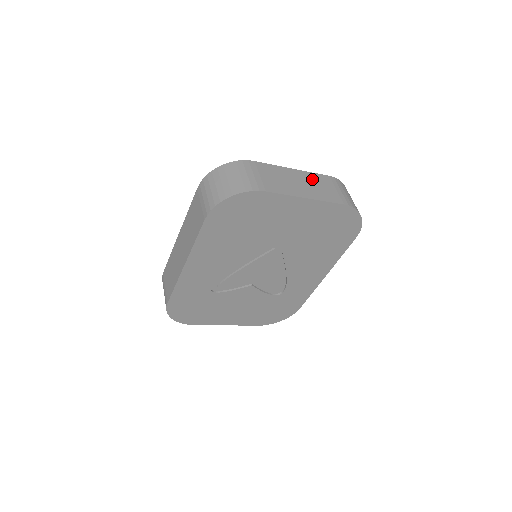
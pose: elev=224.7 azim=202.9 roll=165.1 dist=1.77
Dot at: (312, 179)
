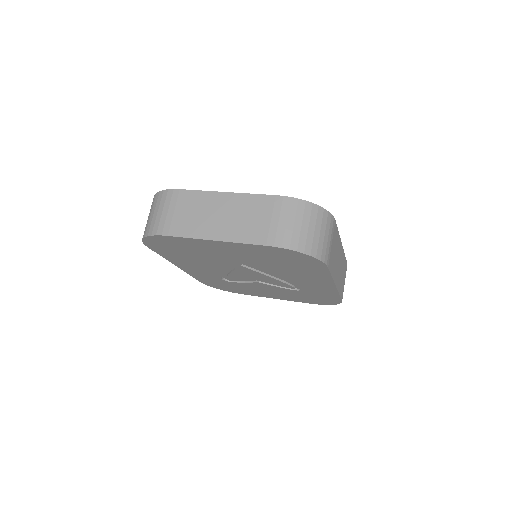
Dot at: (243, 206)
